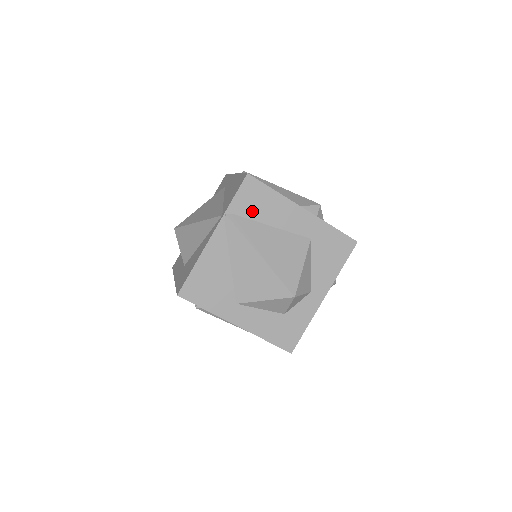
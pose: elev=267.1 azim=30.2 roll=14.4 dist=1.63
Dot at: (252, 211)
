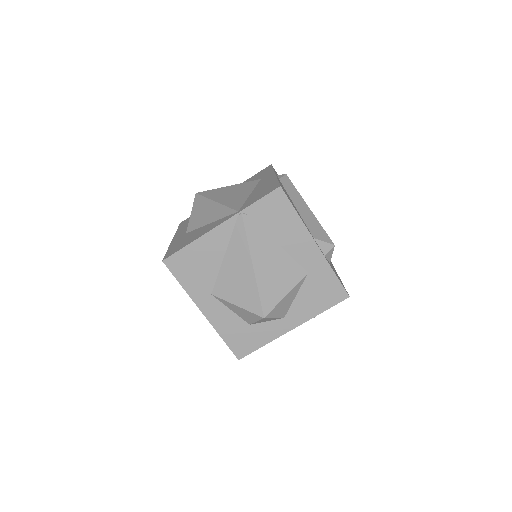
Dot at: (267, 222)
